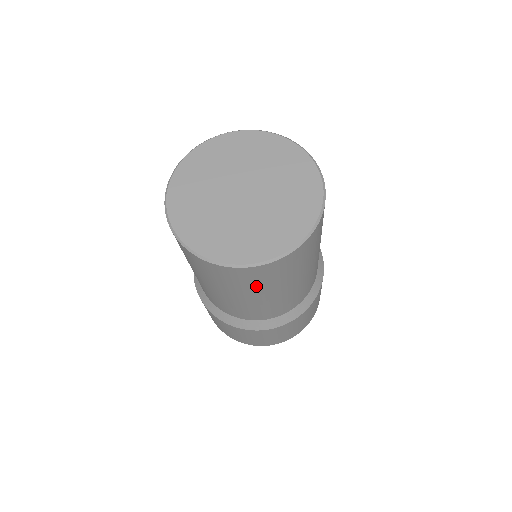
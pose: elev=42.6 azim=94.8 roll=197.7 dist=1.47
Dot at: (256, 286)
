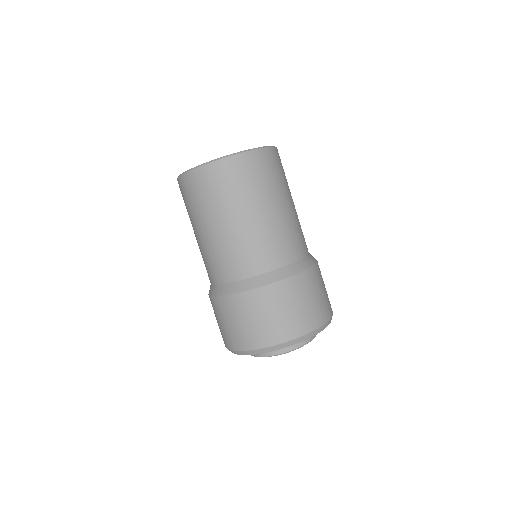
Dot at: (238, 192)
